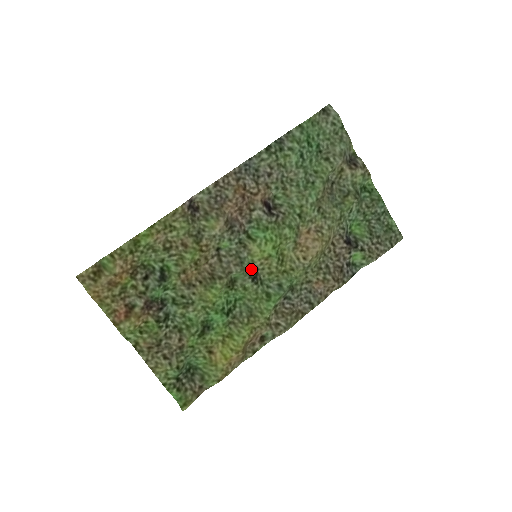
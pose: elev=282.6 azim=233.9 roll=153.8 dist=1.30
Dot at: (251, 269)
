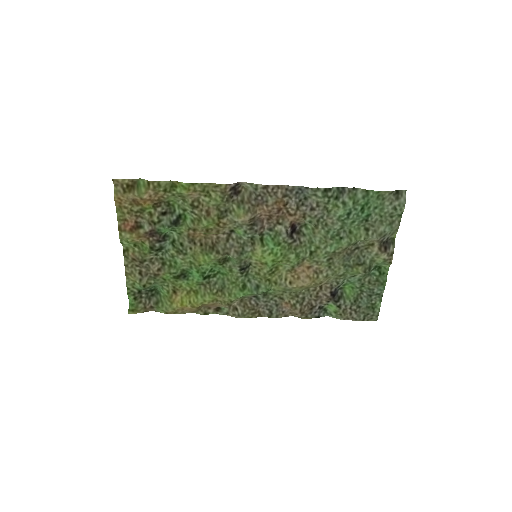
Dot at: (245, 262)
